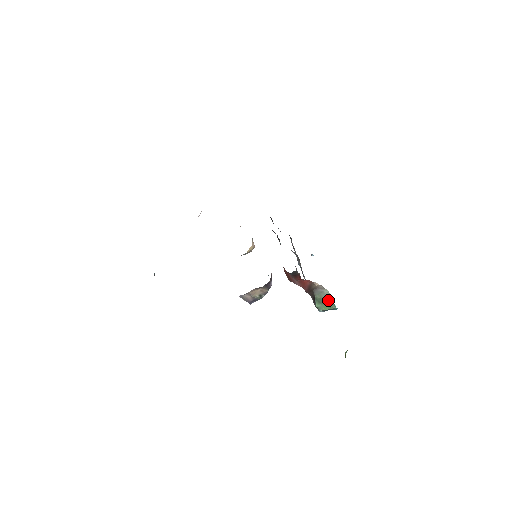
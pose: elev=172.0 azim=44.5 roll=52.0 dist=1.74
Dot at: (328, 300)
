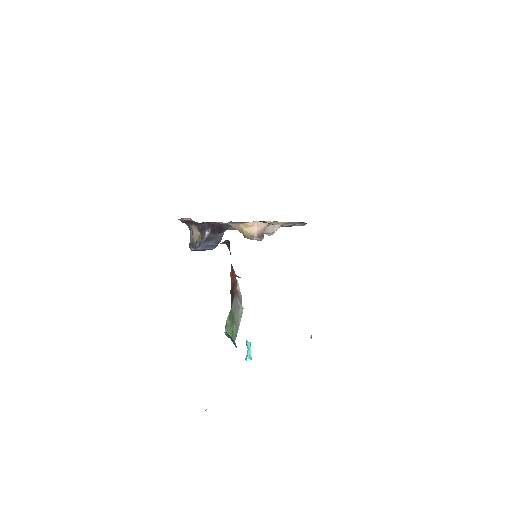
Dot at: (236, 323)
